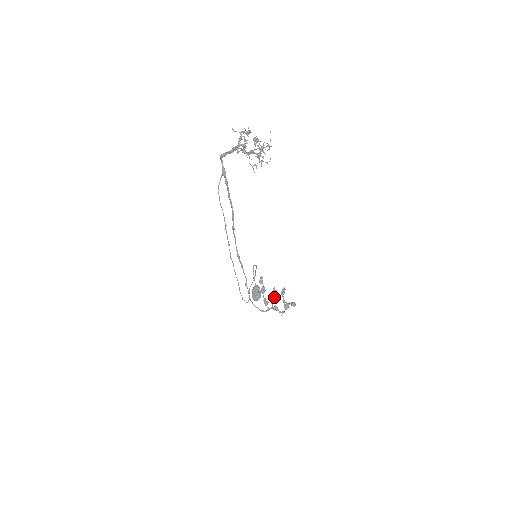
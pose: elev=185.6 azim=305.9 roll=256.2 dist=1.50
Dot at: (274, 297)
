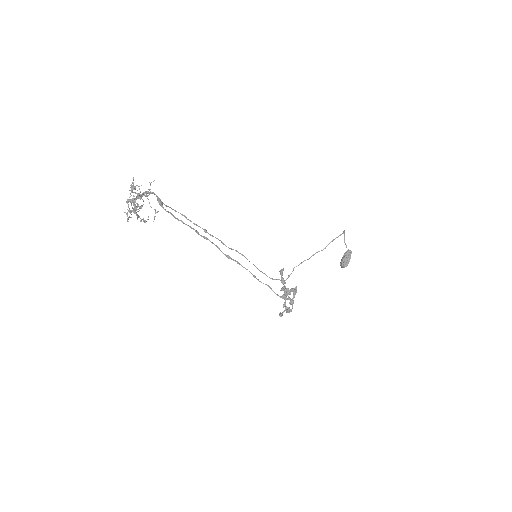
Dot at: (294, 291)
